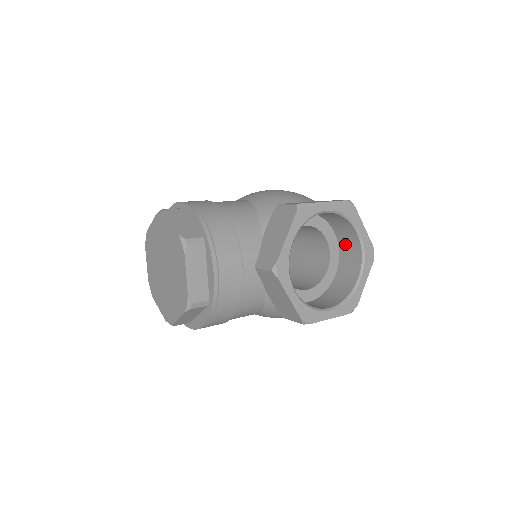
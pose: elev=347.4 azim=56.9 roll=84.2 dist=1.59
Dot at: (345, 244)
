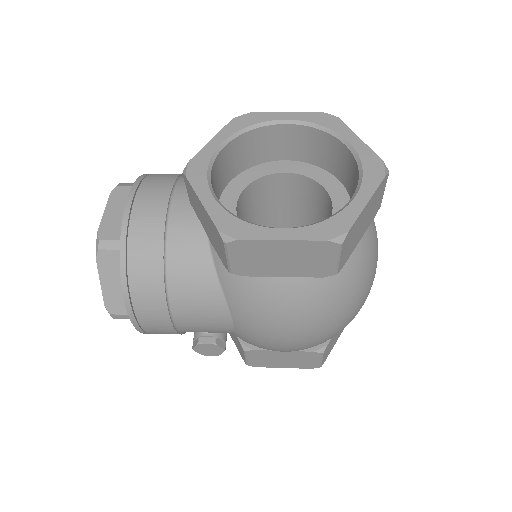
Dot at: (351, 184)
